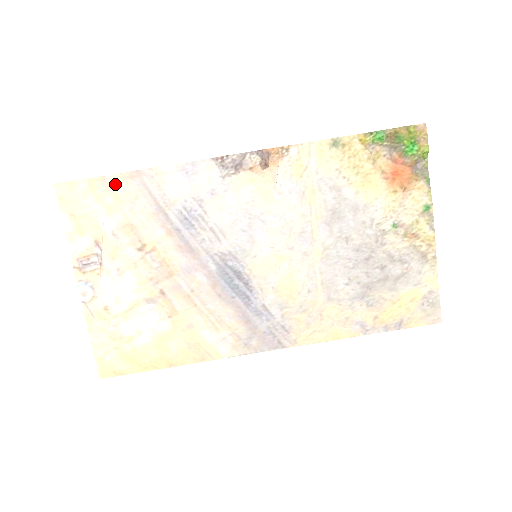
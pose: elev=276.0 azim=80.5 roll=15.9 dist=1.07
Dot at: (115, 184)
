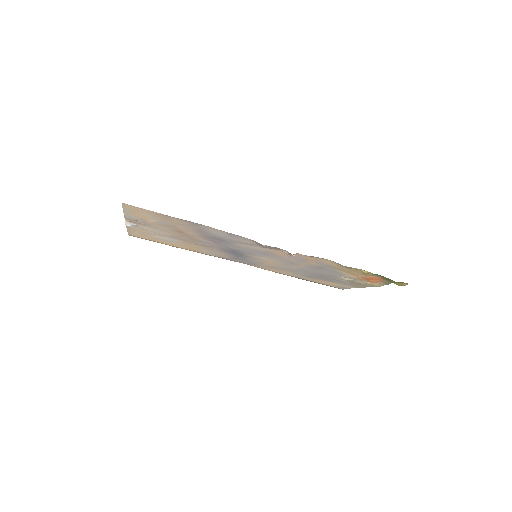
Dot at: (173, 219)
